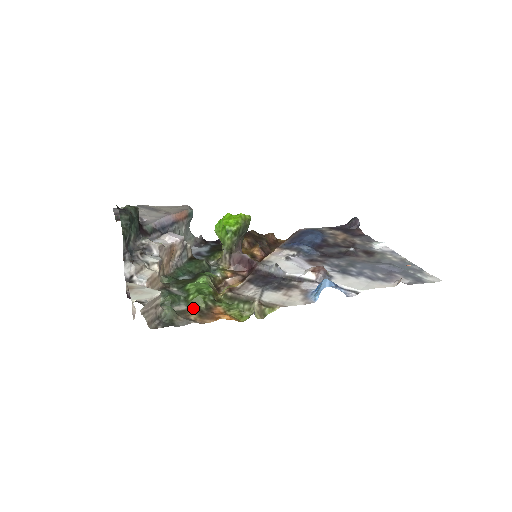
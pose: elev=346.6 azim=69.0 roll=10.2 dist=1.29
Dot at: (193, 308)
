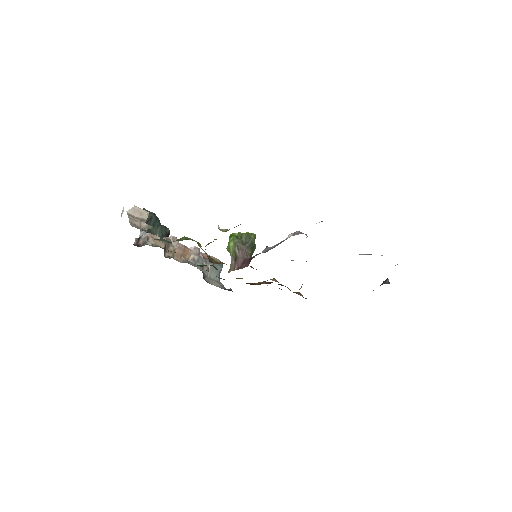
Dot at: occluded
